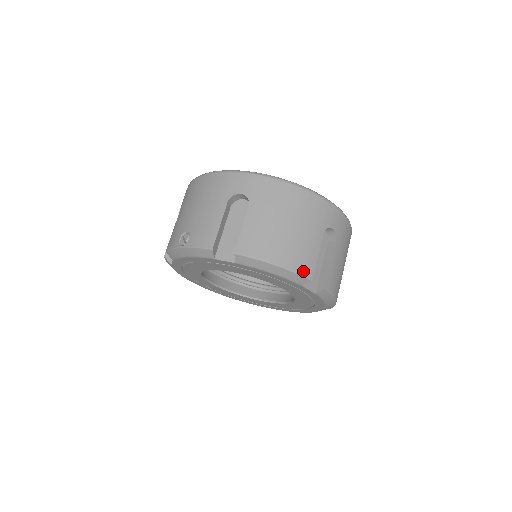
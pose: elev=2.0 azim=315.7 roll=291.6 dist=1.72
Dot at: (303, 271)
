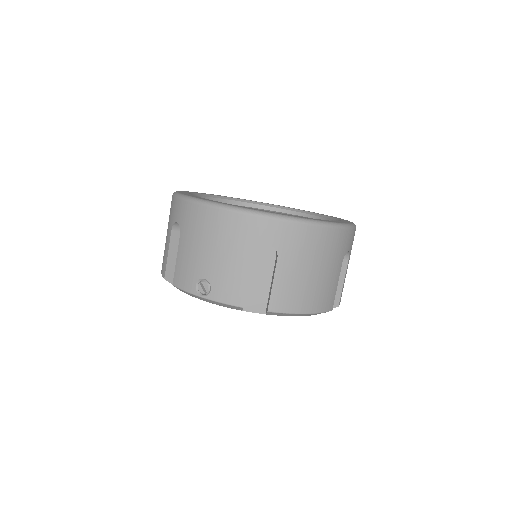
Dot at: (327, 308)
